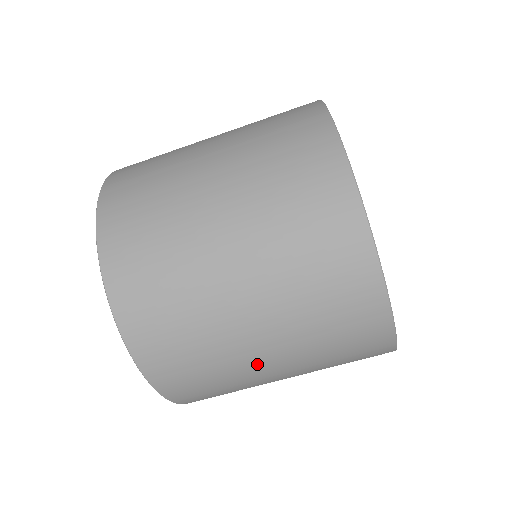
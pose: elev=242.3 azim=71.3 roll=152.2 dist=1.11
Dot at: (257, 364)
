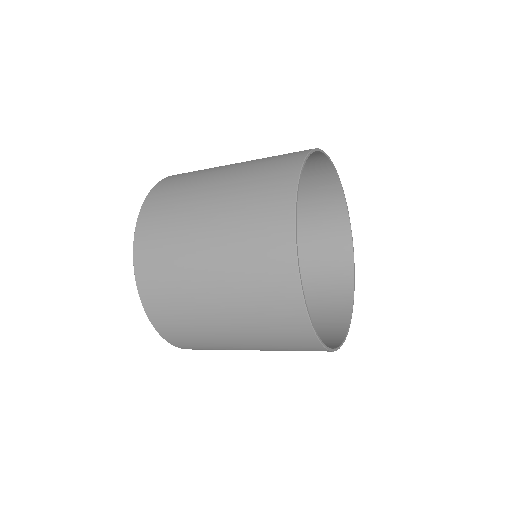
Dot at: (219, 330)
